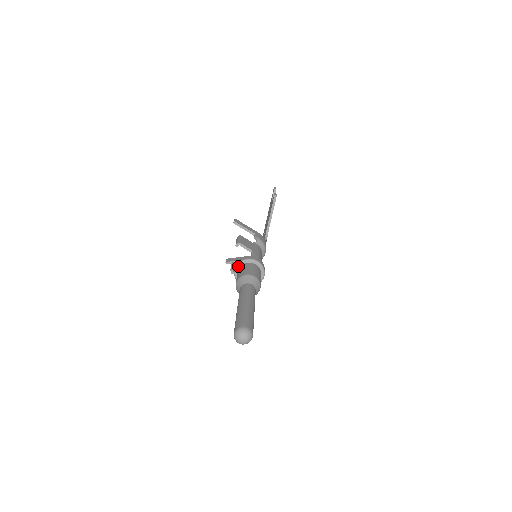
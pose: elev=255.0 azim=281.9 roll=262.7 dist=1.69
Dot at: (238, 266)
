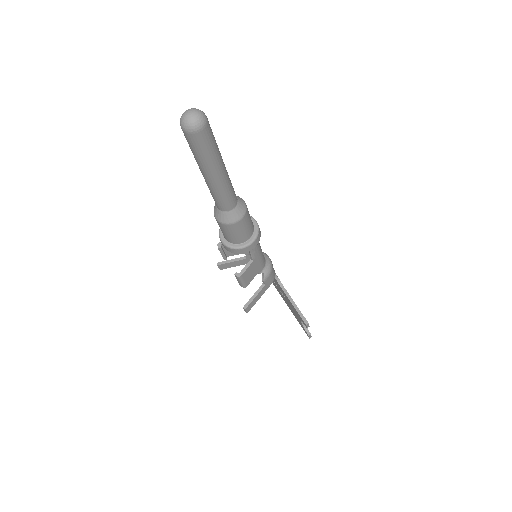
Dot at: (221, 234)
